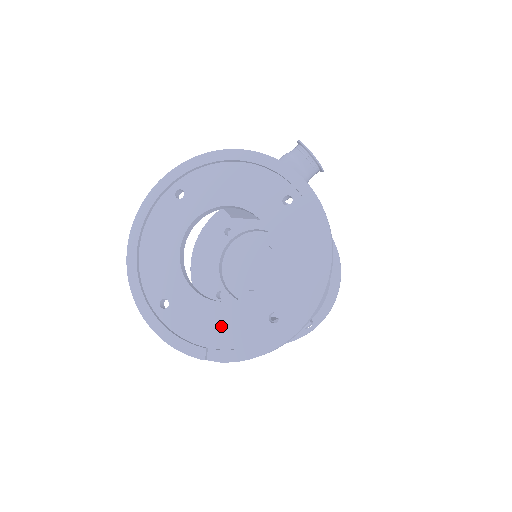
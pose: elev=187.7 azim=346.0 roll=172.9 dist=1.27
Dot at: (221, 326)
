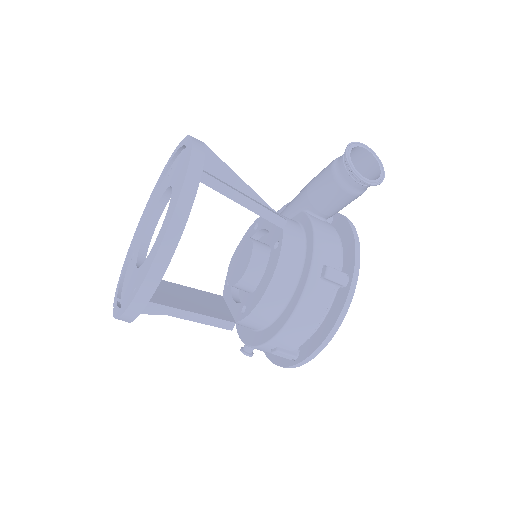
Dot at: (128, 285)
